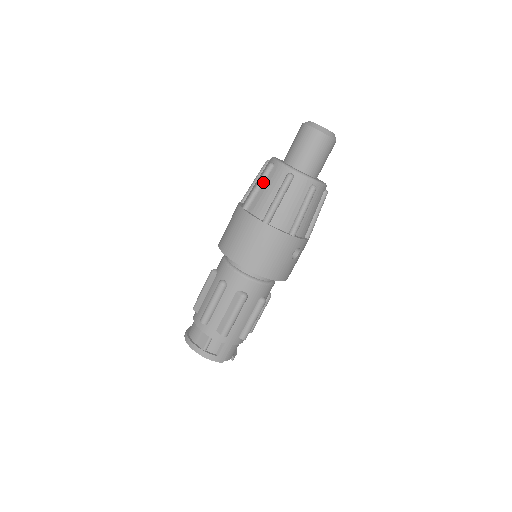
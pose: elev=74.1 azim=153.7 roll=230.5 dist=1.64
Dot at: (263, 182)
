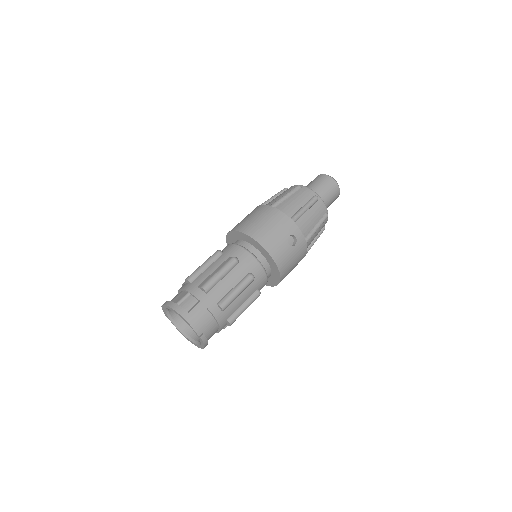
Dot at: (277, 196)
